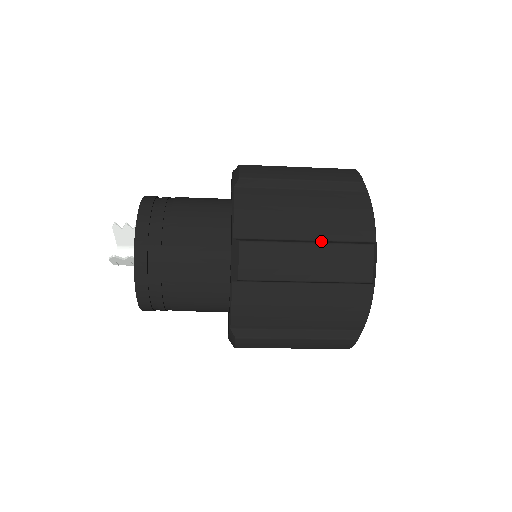
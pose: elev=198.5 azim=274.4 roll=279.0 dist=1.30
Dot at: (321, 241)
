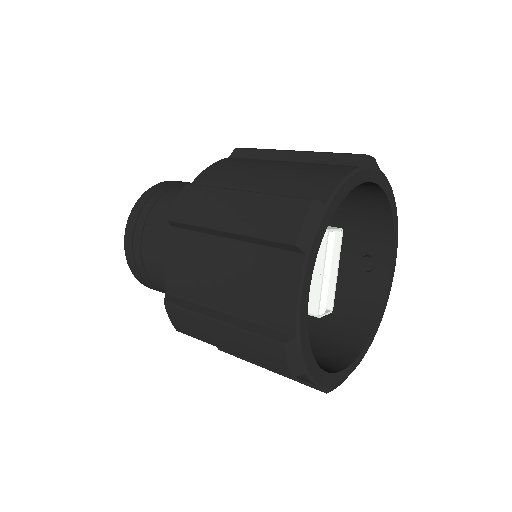
Dot at: (236, 319)
